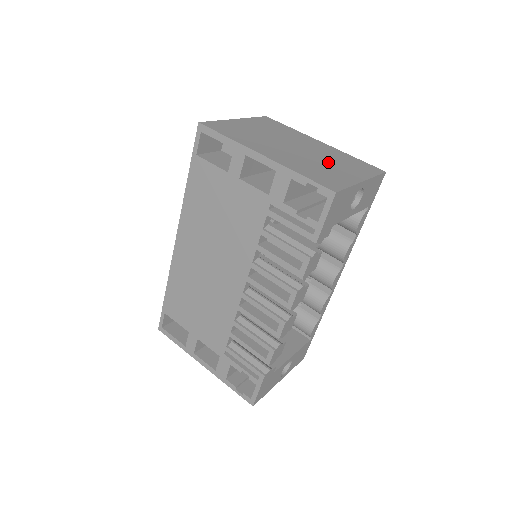
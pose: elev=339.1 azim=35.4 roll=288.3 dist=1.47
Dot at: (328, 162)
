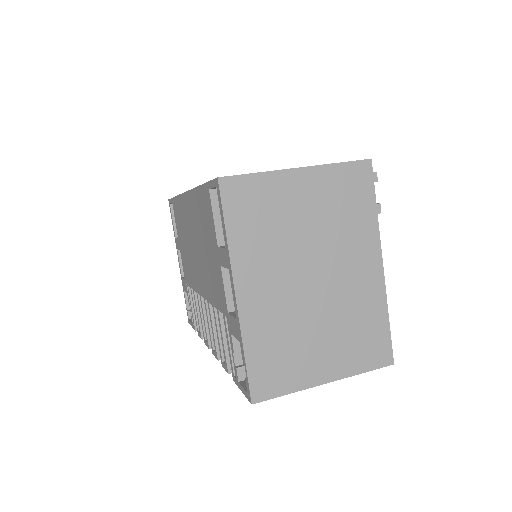
Dot at: (325, 327)
